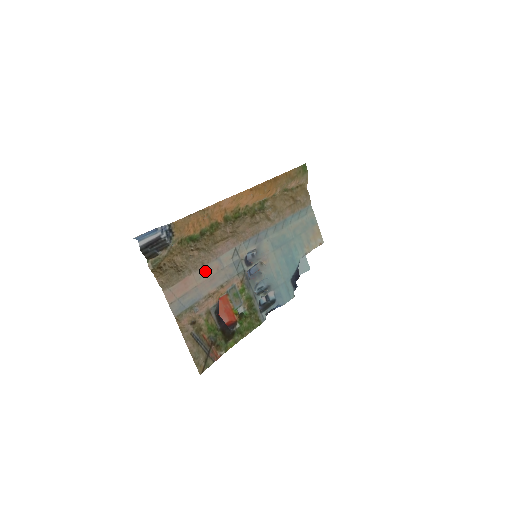
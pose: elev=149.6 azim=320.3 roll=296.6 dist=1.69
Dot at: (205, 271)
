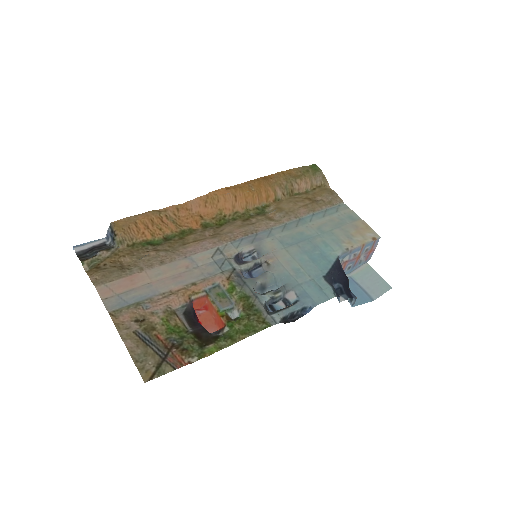
Dot at: (166, 269)
